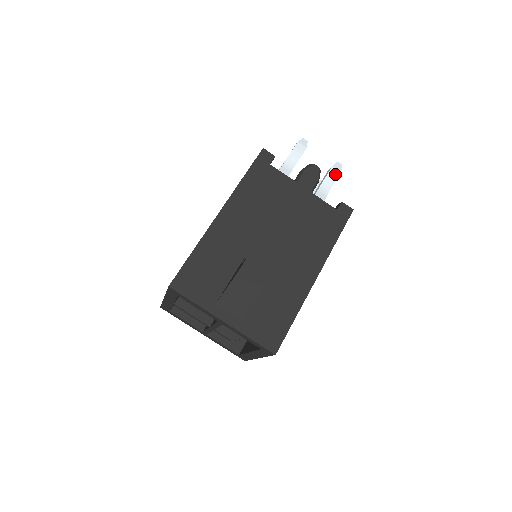
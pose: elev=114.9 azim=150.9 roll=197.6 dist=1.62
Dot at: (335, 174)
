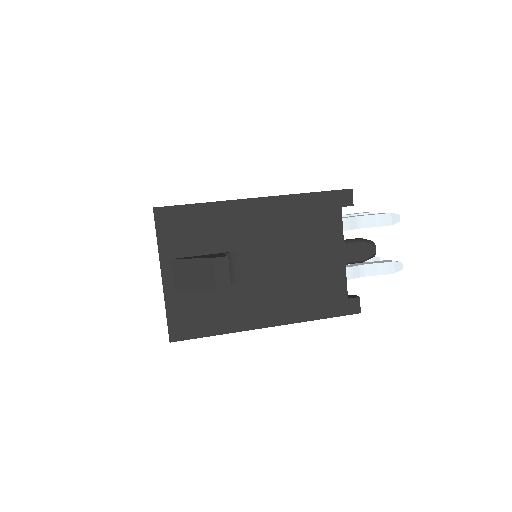
Dot at: (387, 269)
